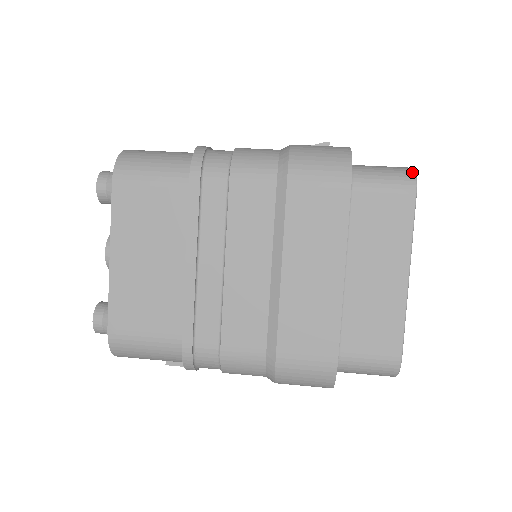
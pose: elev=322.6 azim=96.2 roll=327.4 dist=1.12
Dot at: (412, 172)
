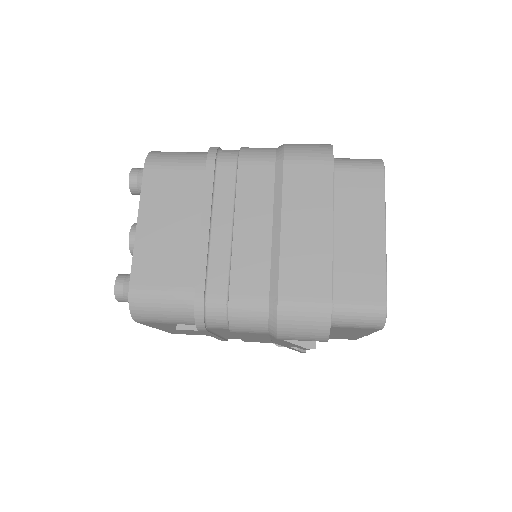
Dot at: (380, 159)
